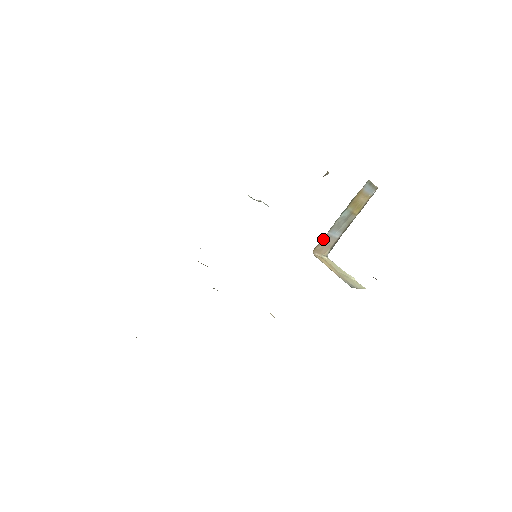
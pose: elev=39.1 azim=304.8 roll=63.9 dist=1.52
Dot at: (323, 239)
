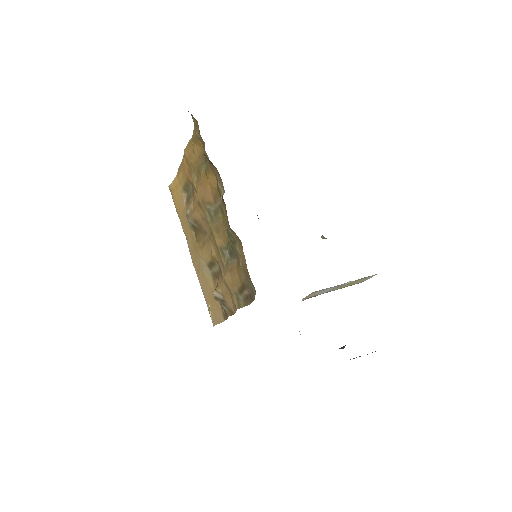
Dot at: (324, 289)
